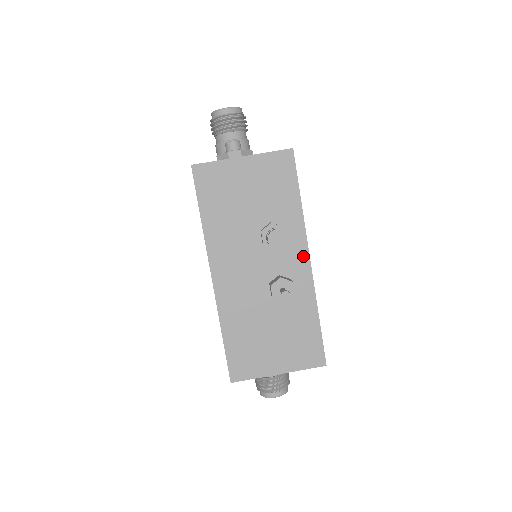
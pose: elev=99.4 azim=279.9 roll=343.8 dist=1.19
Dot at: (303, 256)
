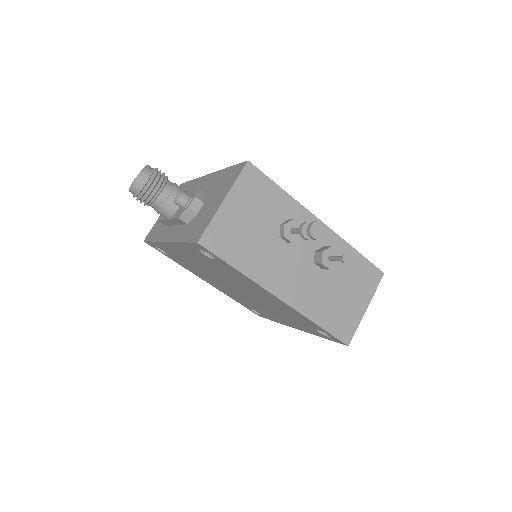
Dot at: occluded
